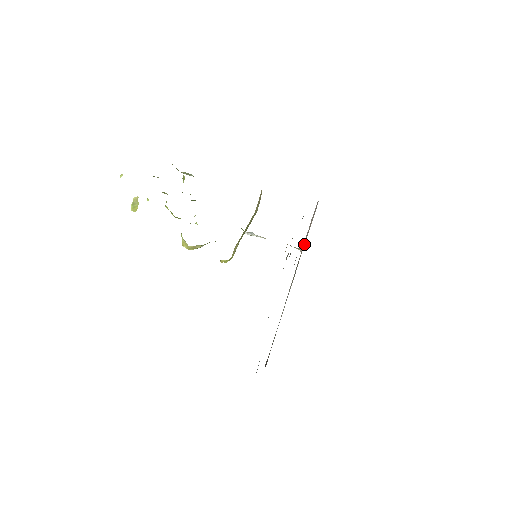
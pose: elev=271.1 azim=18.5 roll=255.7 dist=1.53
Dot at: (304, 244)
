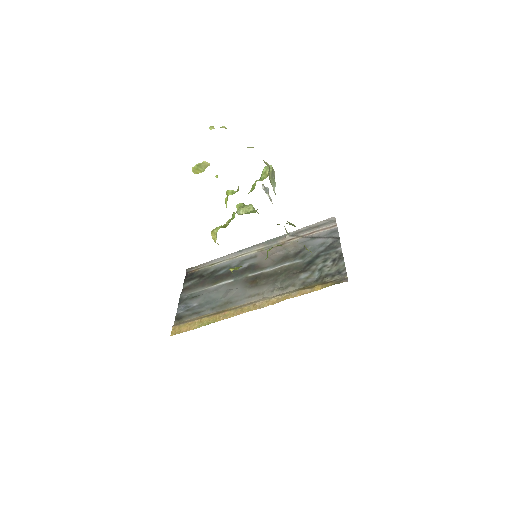
Dot at: (294, 239)
